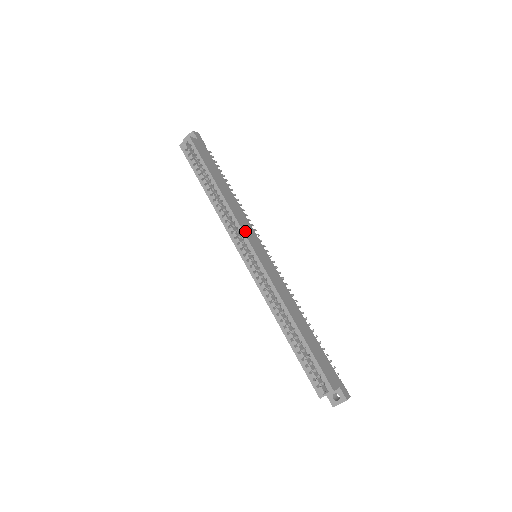
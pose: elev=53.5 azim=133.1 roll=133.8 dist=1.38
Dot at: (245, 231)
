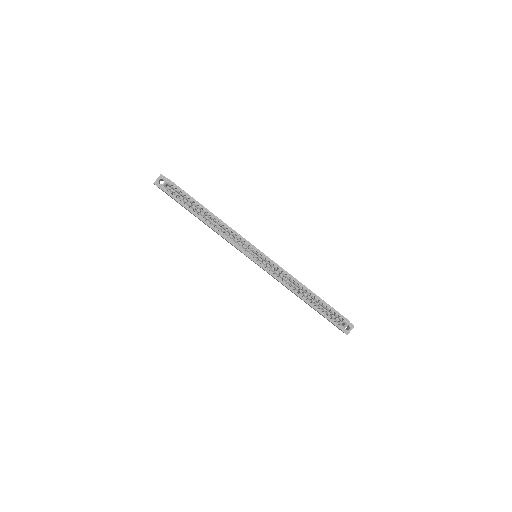
Dot at: (245, 239)
